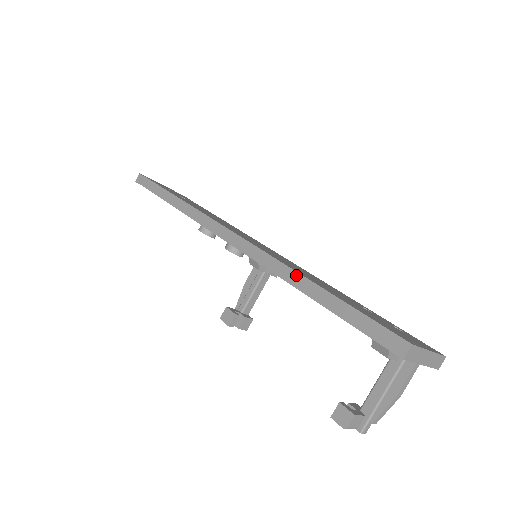
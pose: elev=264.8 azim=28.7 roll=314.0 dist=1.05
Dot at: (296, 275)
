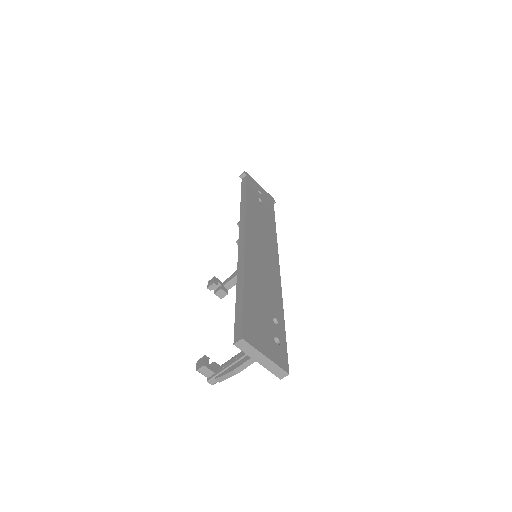
Dot at: (242, 273)
